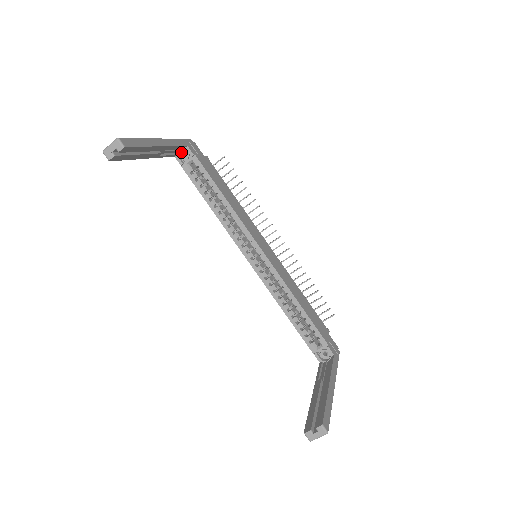
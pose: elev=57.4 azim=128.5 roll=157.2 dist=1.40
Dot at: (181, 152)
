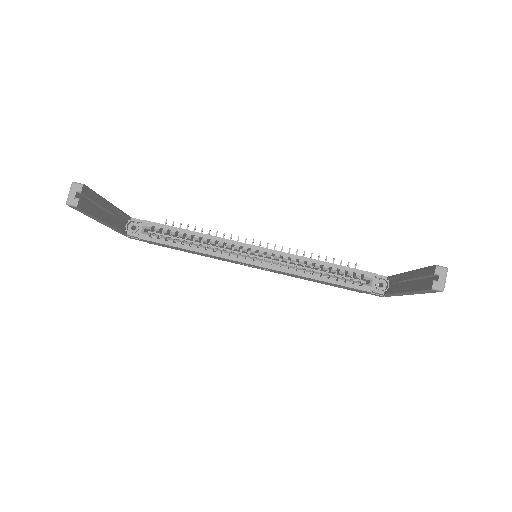
Dot at: (129, 228)
